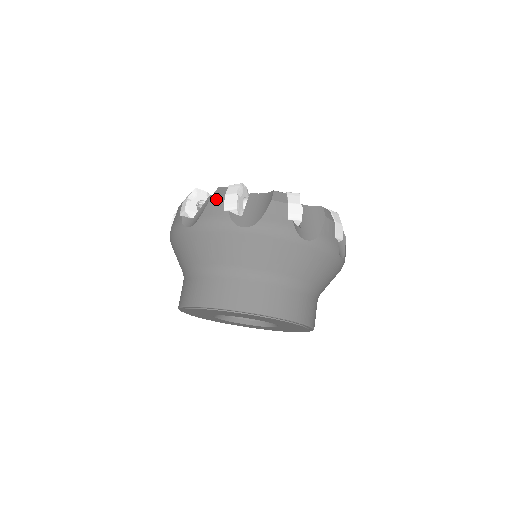
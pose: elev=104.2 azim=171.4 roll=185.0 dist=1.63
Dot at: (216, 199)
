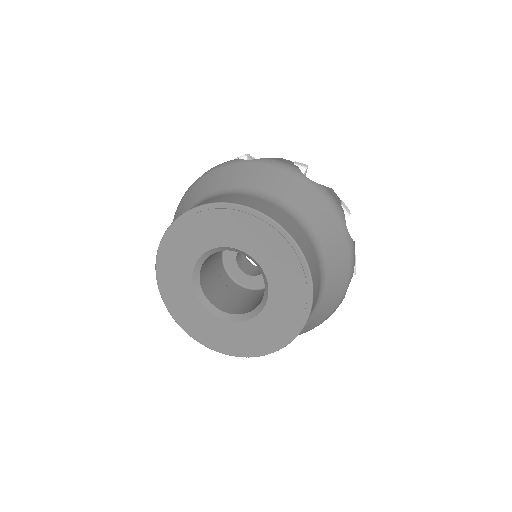
Dot at: occluded
